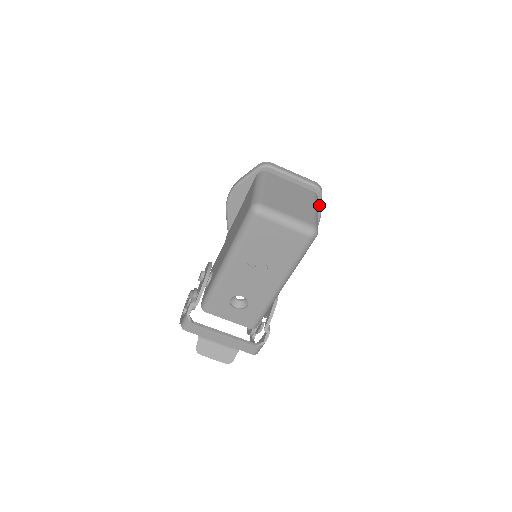
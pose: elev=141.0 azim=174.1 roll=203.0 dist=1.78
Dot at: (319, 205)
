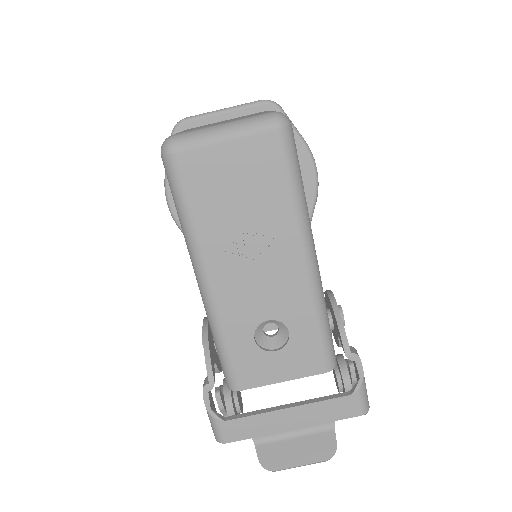
Dot at: occluded
